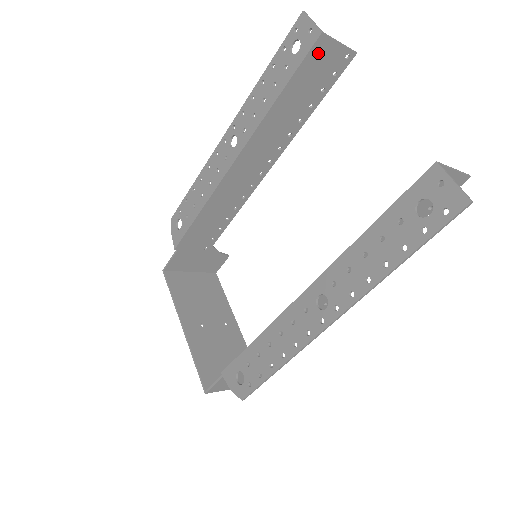
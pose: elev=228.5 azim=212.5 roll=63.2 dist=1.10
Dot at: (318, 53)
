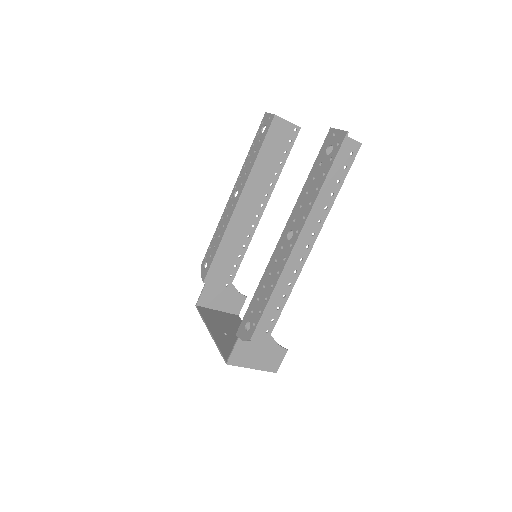
Dot at: (276, 127)
